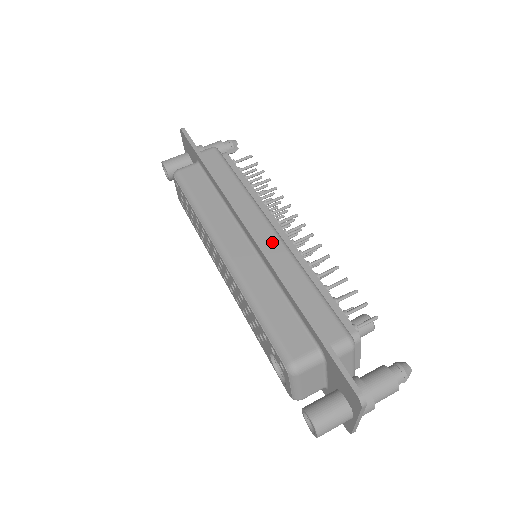
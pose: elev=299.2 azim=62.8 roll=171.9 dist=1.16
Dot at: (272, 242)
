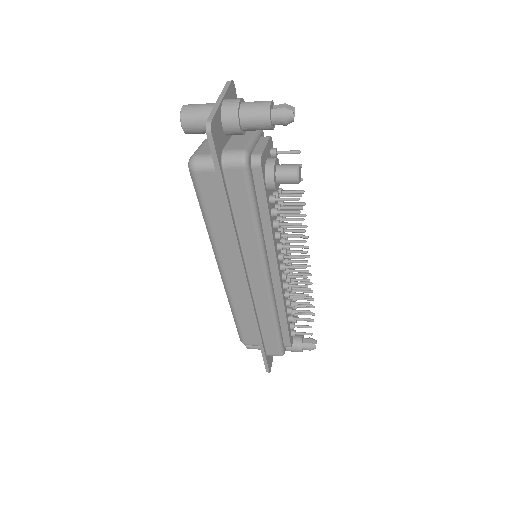
Dot at: occluded
